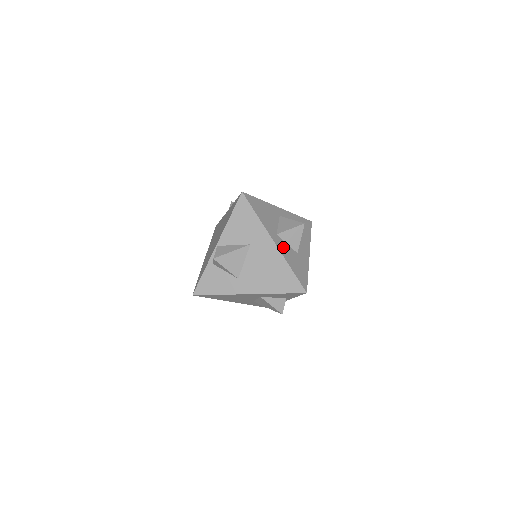
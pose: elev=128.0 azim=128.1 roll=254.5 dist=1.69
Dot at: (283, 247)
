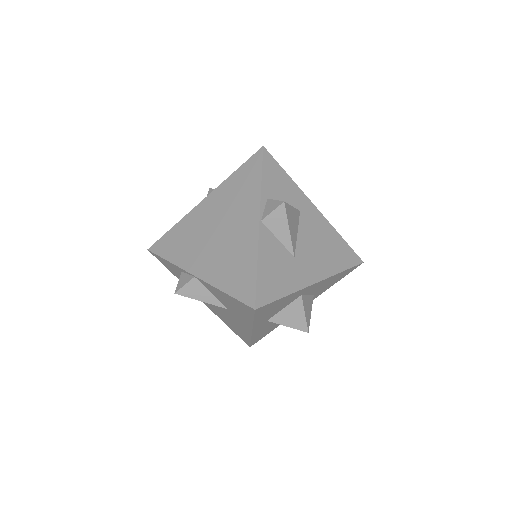
Dot at: (263, 327)
